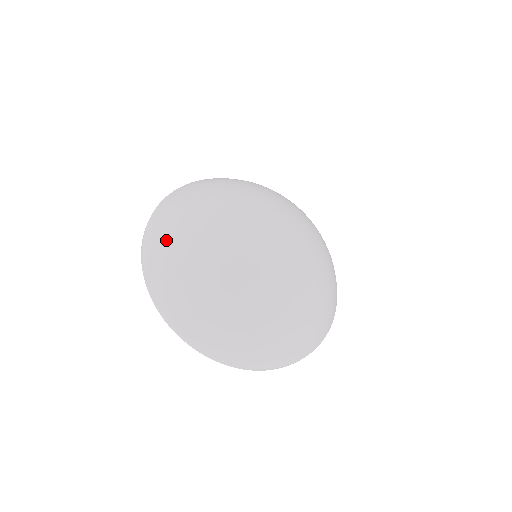
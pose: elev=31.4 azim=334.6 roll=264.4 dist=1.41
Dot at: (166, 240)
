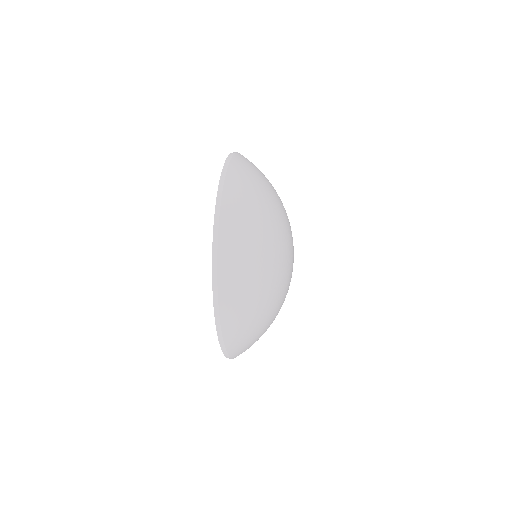
Dot at: (245, 285)
